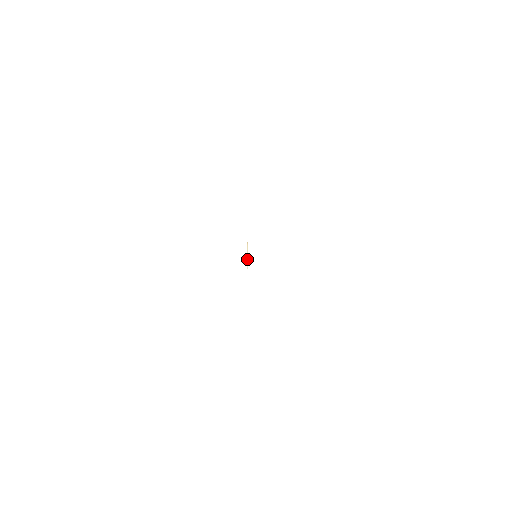
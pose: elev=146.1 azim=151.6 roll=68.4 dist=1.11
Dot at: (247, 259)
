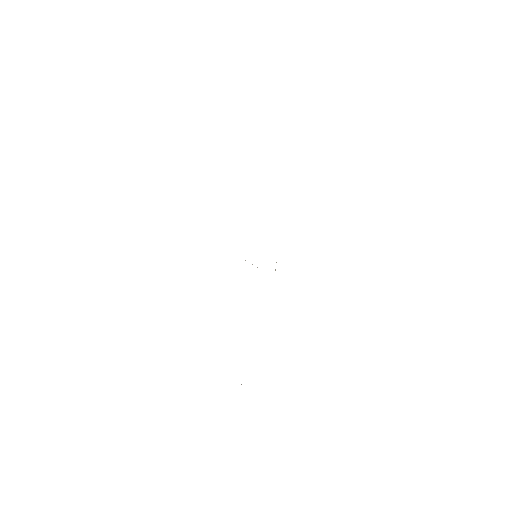
Dot at: occluded
